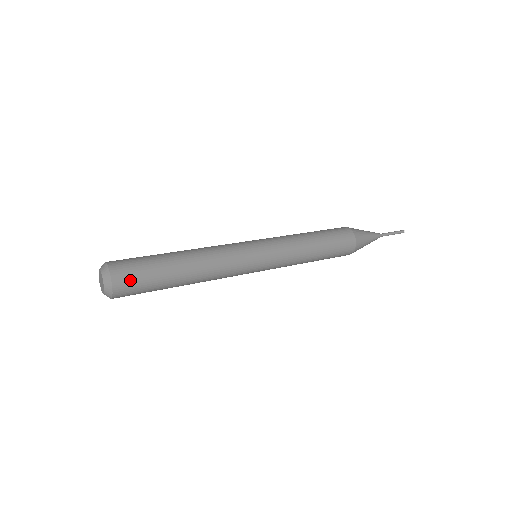
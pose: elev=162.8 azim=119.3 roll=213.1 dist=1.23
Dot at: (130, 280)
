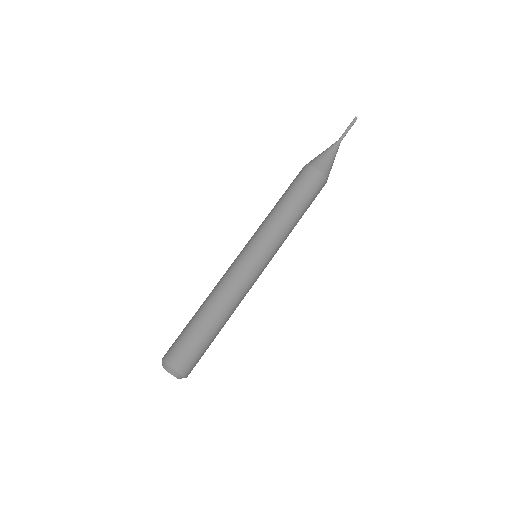
Dot at: (192, 363)
